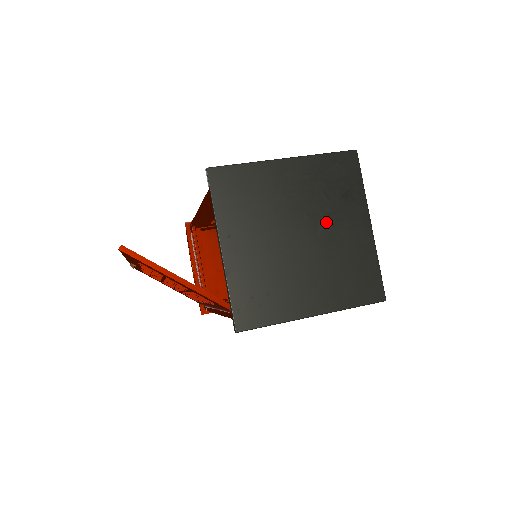
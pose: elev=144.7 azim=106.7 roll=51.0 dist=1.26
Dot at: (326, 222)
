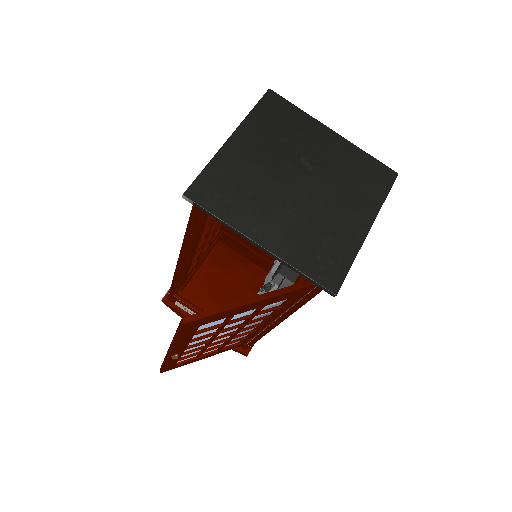
Dot at: (305, 156)
